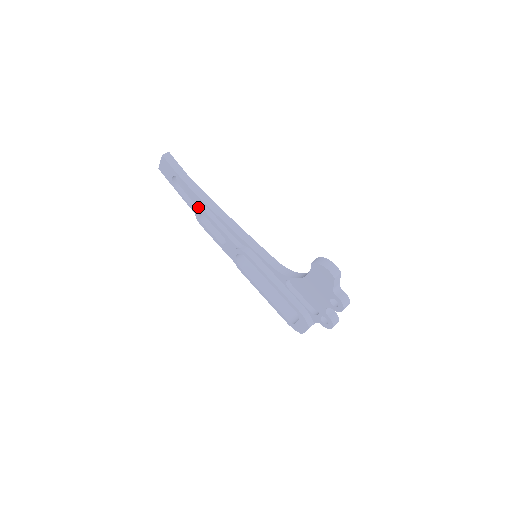
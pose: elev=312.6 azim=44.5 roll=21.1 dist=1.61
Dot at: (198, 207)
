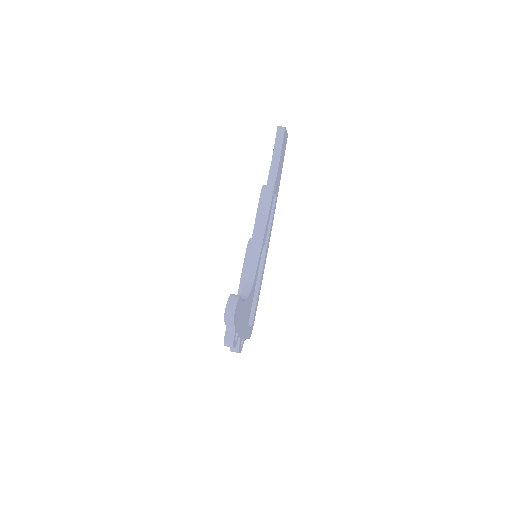
Dot at: (263, 186)
